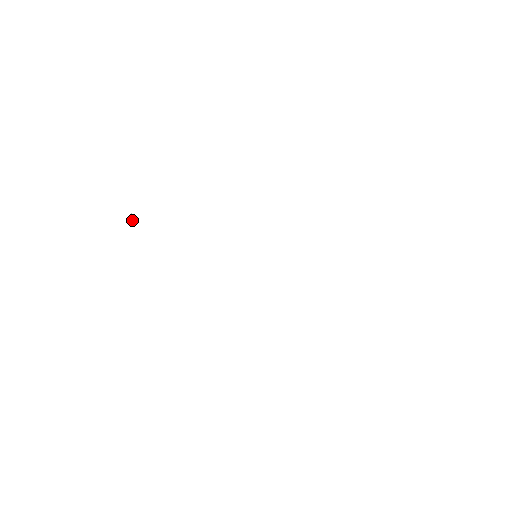
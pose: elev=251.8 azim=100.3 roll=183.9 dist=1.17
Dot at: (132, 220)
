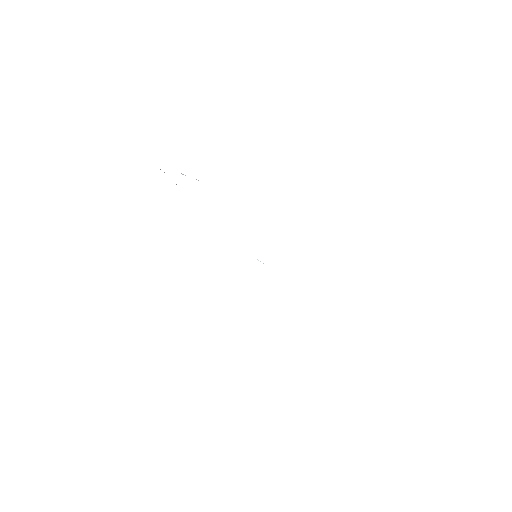
Dot at: occluded
